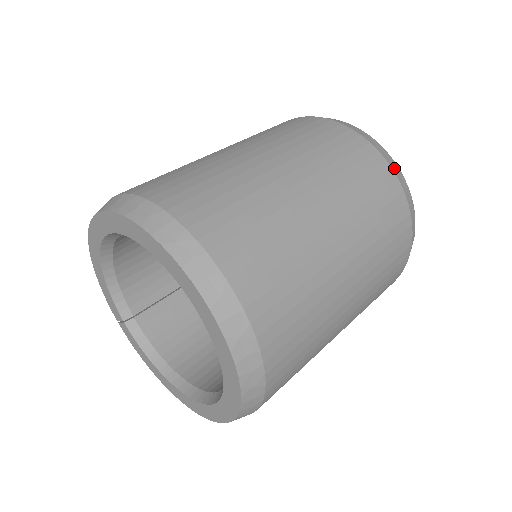
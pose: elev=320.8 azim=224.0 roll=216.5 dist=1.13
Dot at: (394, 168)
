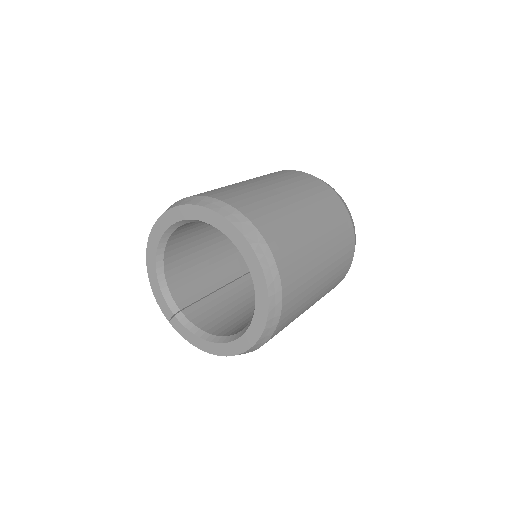
Dot at: (326, 183)
